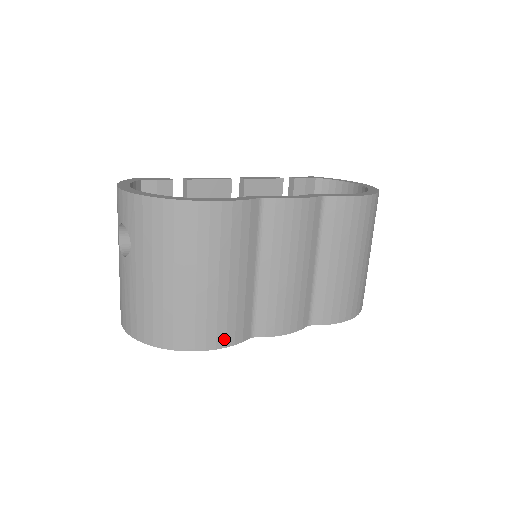
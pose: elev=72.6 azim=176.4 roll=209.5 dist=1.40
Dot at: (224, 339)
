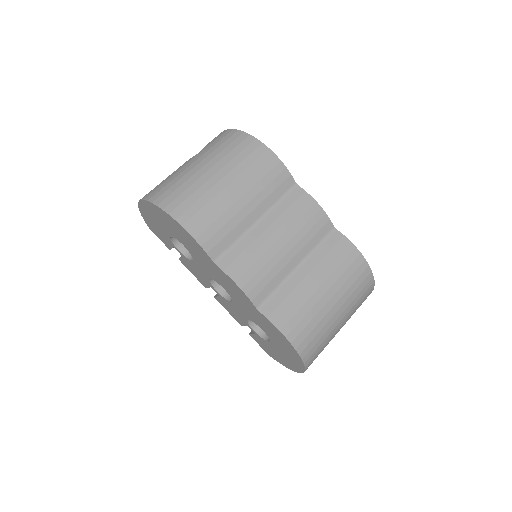
Dot at: (200, 232)
